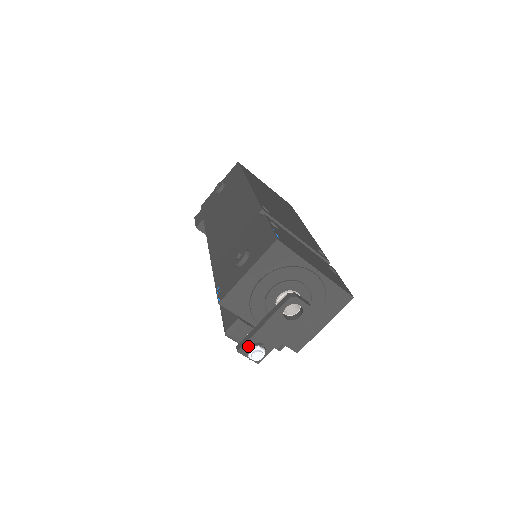
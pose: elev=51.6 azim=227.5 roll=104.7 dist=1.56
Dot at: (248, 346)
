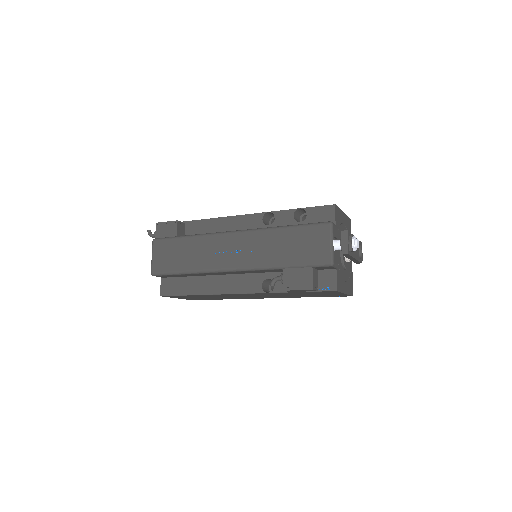
Dot at: (350, 236)
